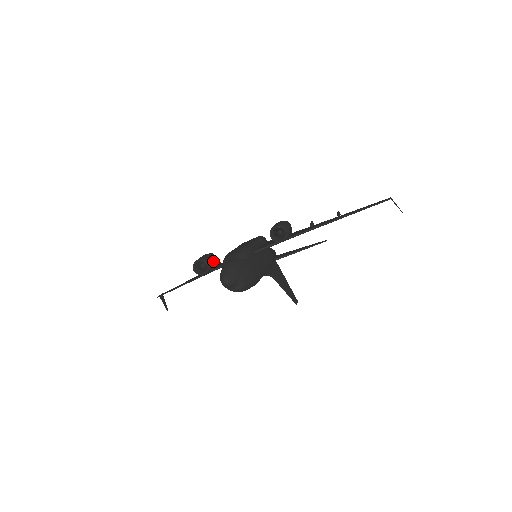
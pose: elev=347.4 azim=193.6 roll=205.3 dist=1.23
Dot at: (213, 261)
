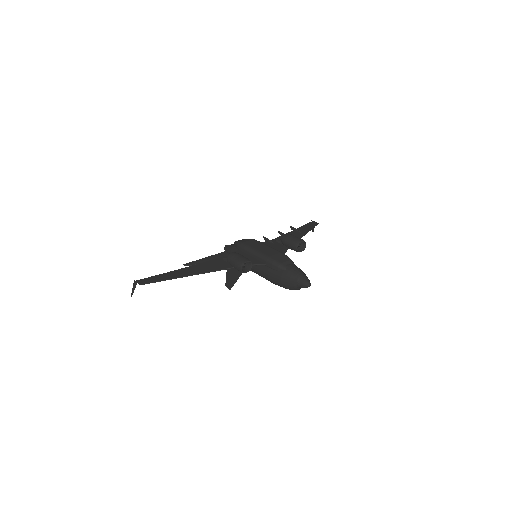
Dot at: occluded
